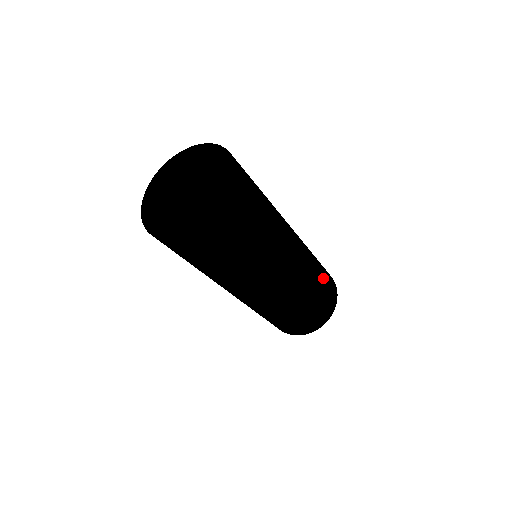
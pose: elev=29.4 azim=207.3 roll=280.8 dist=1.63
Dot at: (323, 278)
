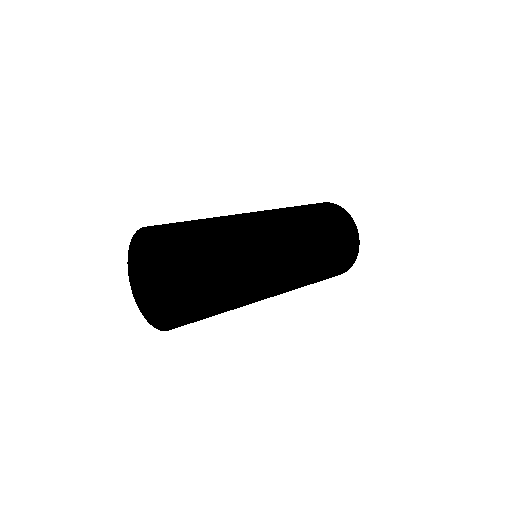
Dot at: (320, 216)
